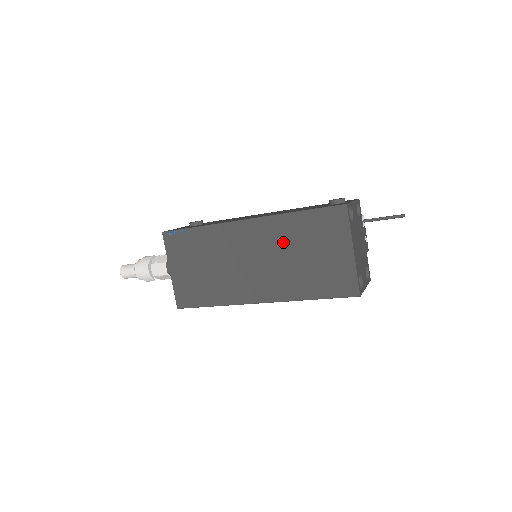
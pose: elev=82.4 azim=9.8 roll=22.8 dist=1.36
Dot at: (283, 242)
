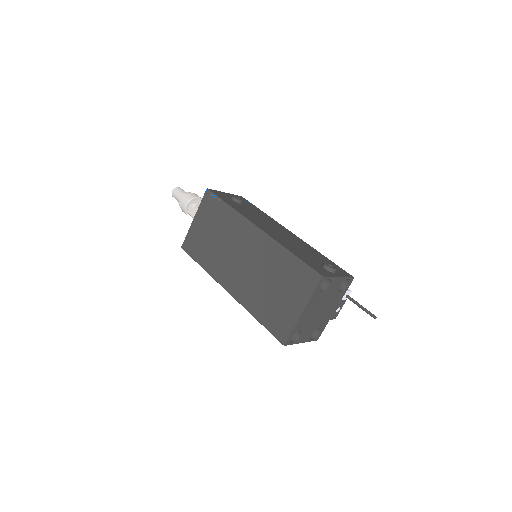
Dot at: (267, 264)
